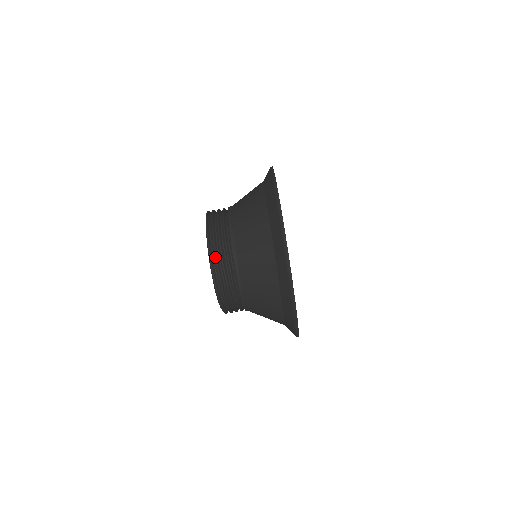
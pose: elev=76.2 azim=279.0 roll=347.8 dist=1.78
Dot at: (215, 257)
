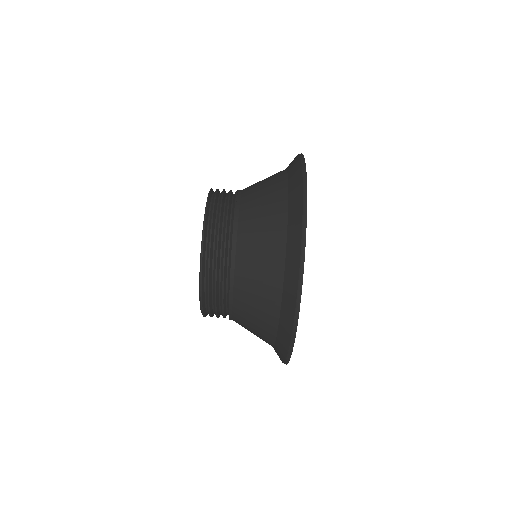
Dot at: (208, 264)
